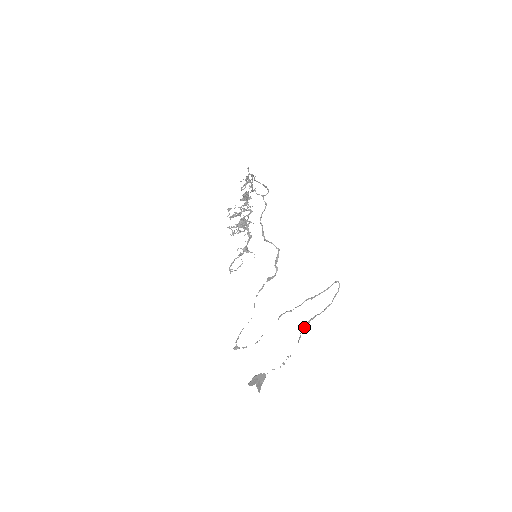
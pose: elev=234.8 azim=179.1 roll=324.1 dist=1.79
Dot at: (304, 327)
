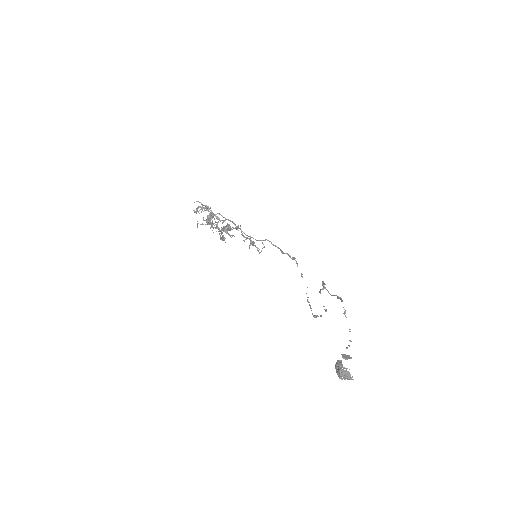
Dot at: (342, 301)
